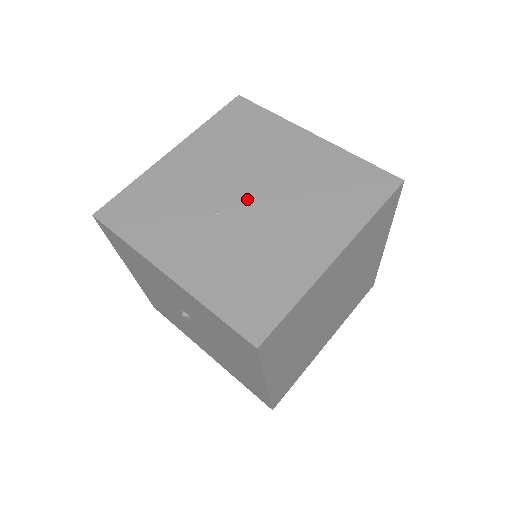
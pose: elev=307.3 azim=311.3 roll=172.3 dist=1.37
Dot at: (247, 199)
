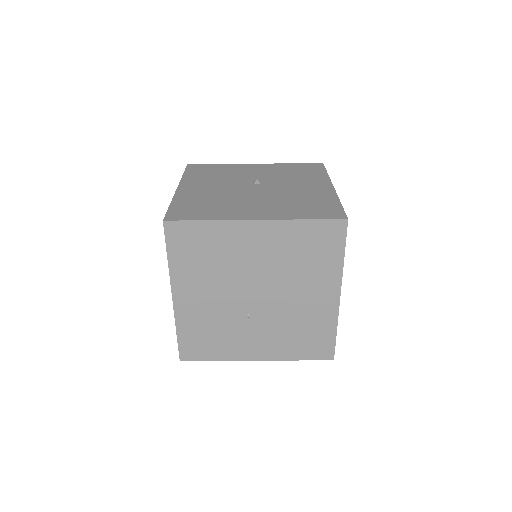
Dot at: (258, 297)
